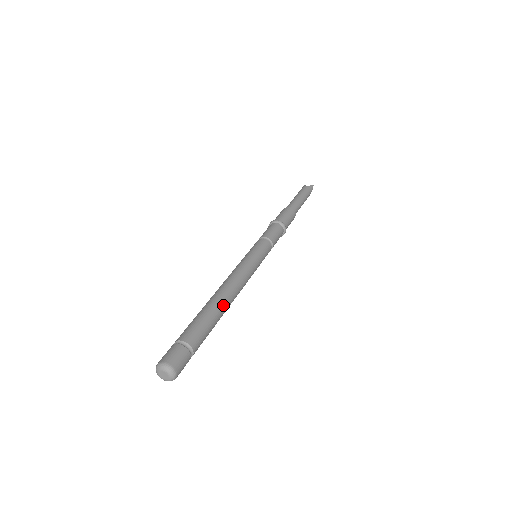
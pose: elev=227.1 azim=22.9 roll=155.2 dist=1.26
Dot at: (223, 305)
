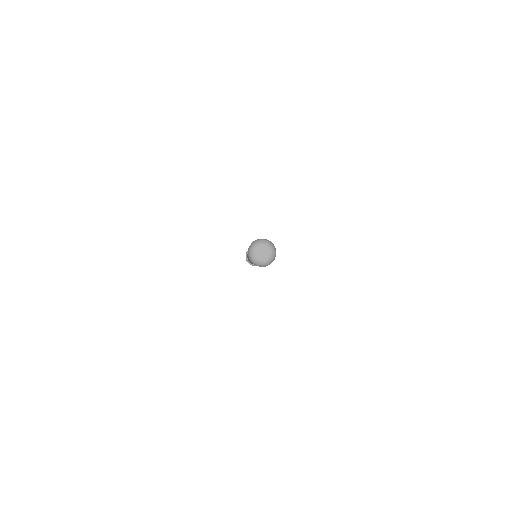
Dot at: occluded
